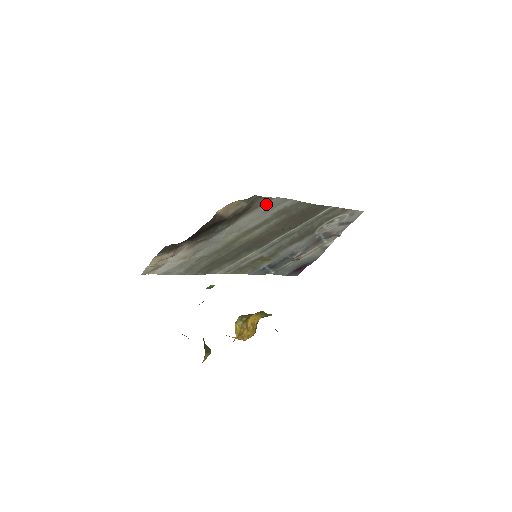
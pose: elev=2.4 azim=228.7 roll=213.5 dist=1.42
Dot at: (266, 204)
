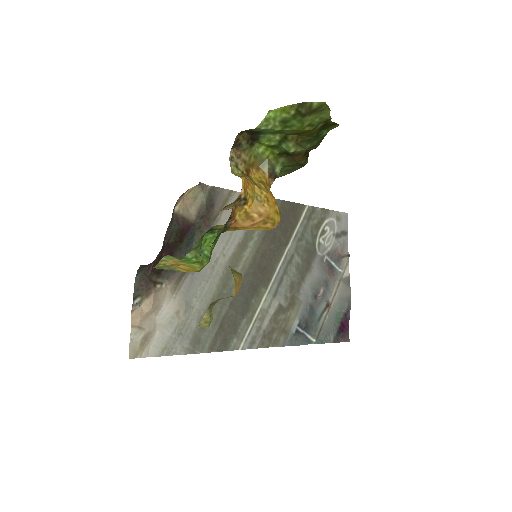
Dot at: occluded
